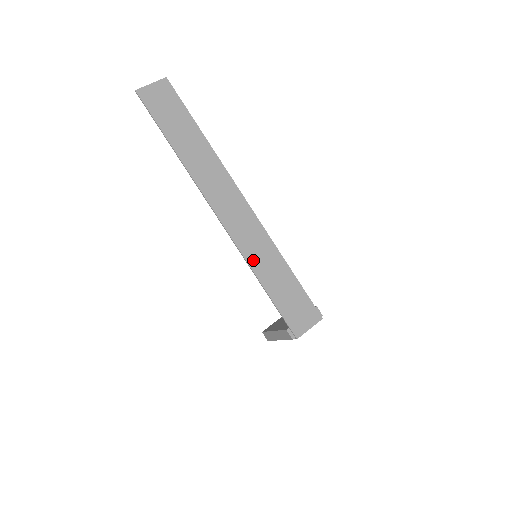
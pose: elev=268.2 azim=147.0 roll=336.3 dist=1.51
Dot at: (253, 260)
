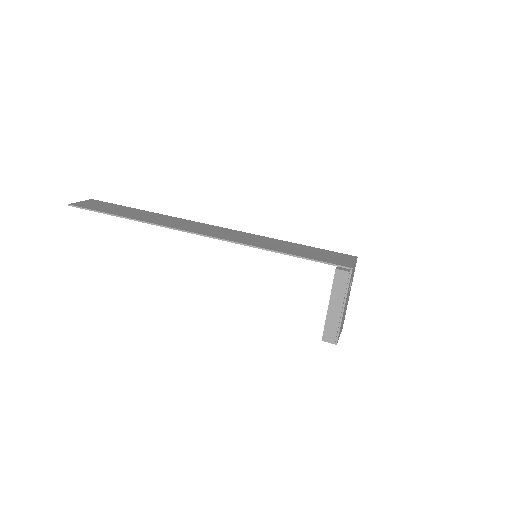
Dot at: (255, 244)
